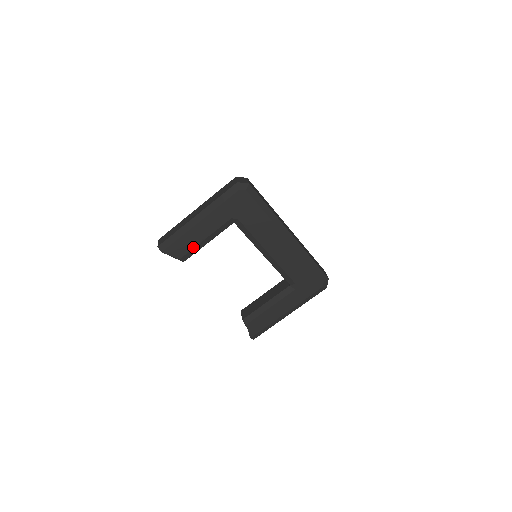
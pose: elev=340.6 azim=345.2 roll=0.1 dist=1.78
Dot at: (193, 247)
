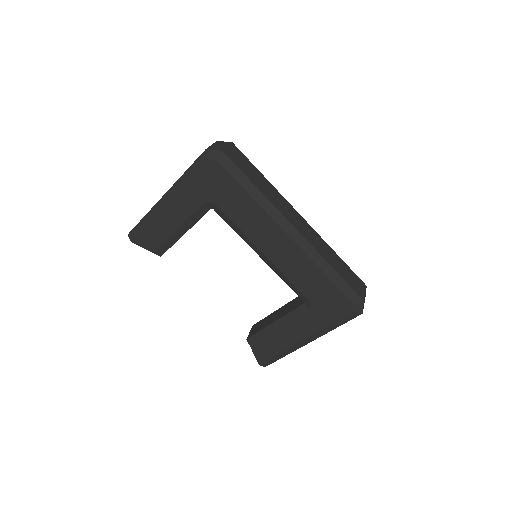
Dot at: (166, 238)
